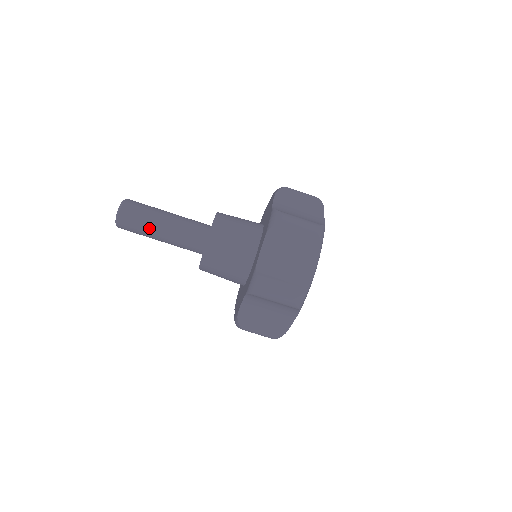
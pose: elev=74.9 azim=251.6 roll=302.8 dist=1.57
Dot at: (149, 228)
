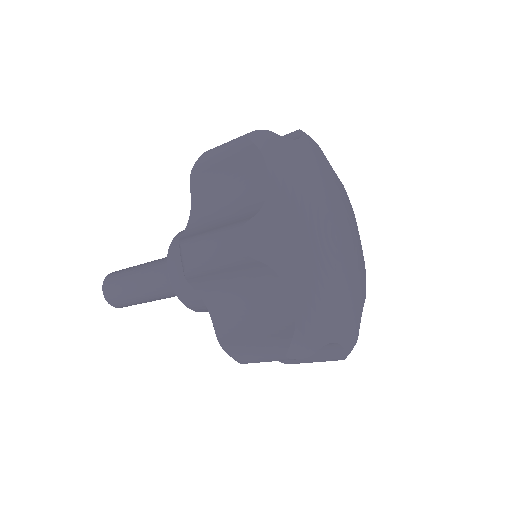
Dot at: occluded
